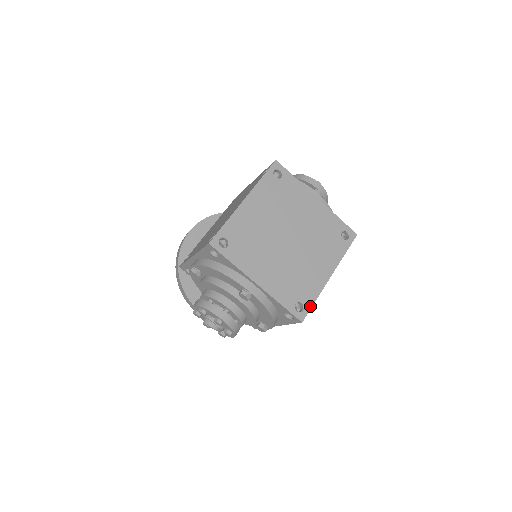
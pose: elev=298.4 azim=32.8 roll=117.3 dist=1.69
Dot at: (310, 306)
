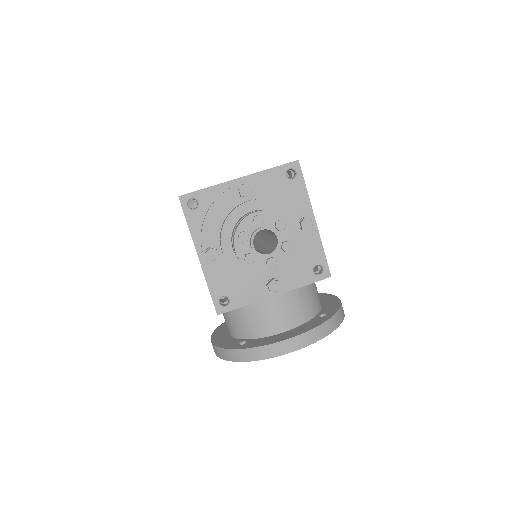
Dot at: occluded
